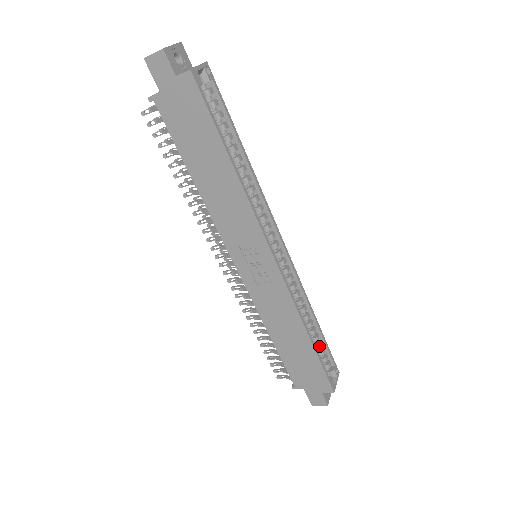
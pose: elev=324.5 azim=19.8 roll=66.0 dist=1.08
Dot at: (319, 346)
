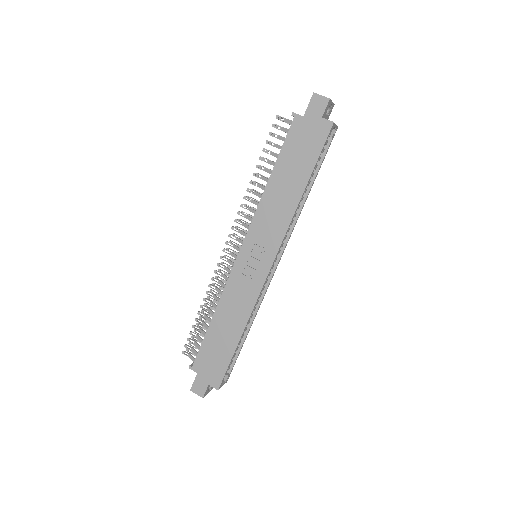
Dot at: occluded
